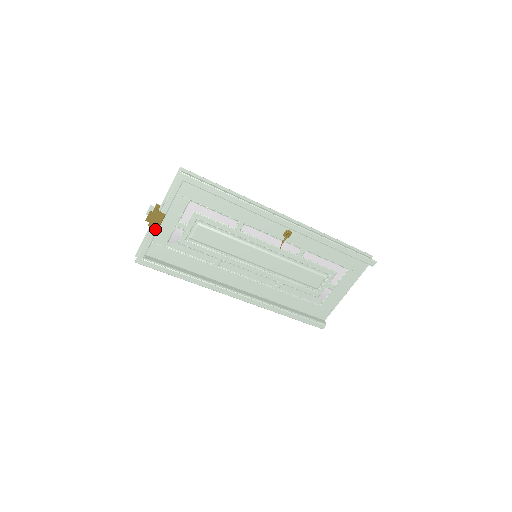
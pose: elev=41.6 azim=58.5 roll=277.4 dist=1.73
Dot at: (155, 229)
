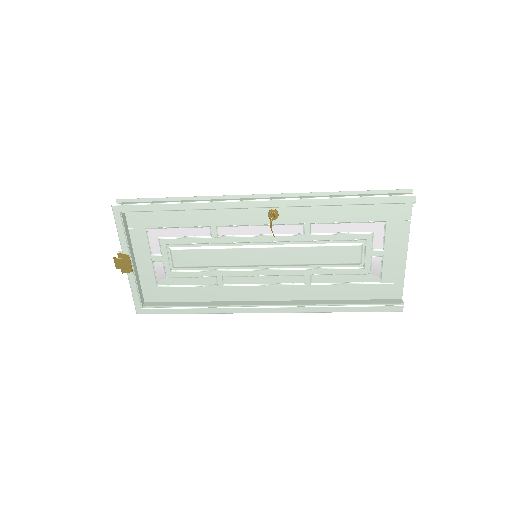
Dot at: (130, 273)
